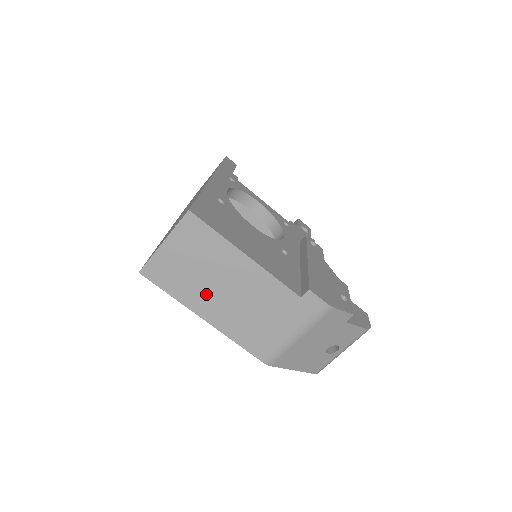
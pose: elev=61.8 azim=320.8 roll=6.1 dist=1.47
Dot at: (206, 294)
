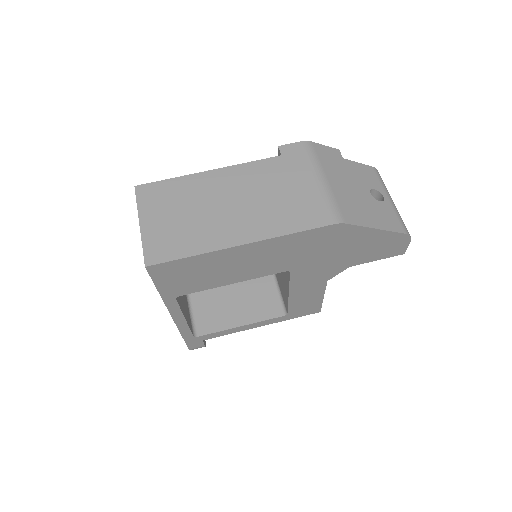
Dot at: (217, 224)
